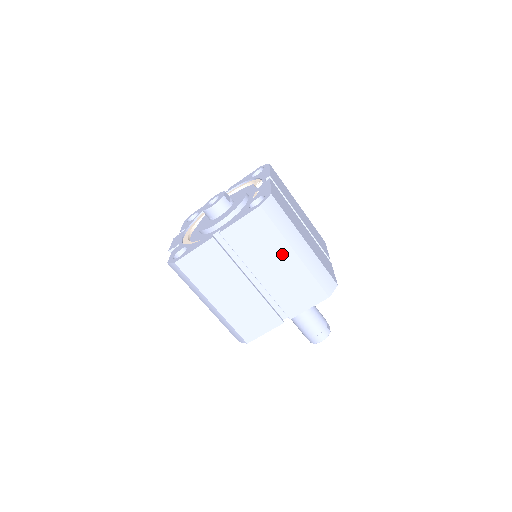
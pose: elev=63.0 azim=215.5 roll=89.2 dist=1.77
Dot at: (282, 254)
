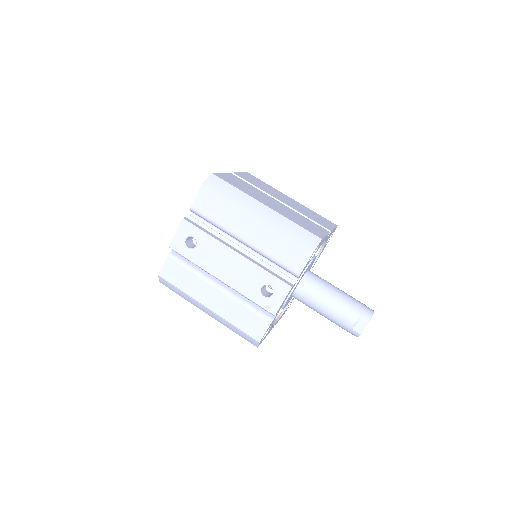
Dot at: (283, 196)
